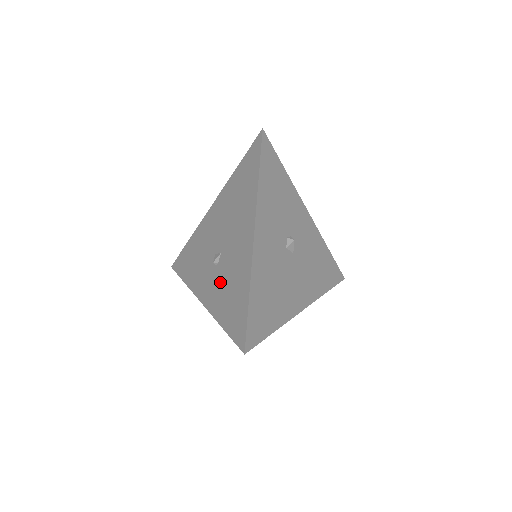
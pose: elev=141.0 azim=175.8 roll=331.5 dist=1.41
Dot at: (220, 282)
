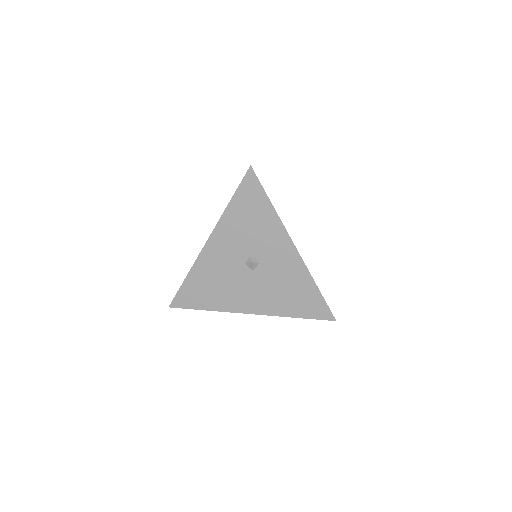
Dot at: occluded
